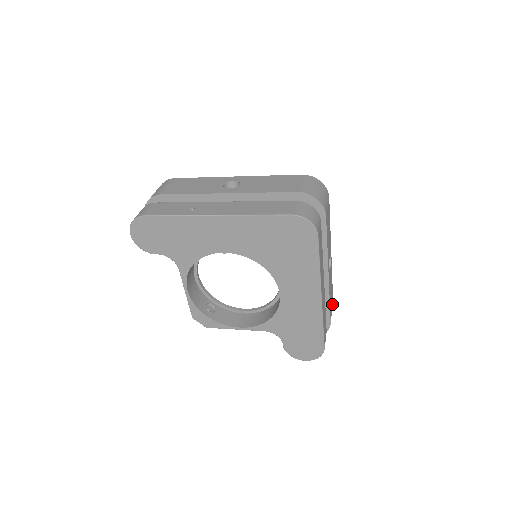
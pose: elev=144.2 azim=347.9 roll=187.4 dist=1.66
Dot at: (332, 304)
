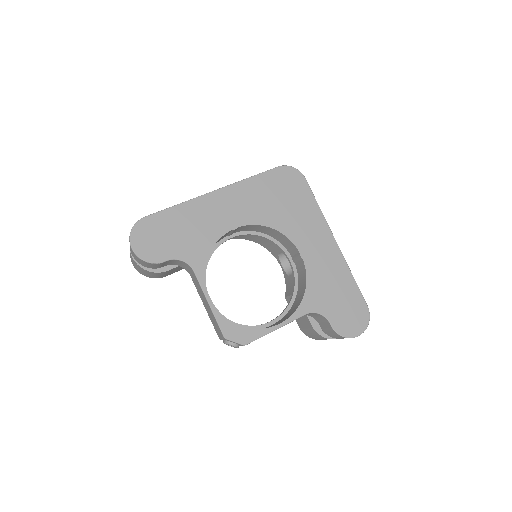
Dot at: occluded
